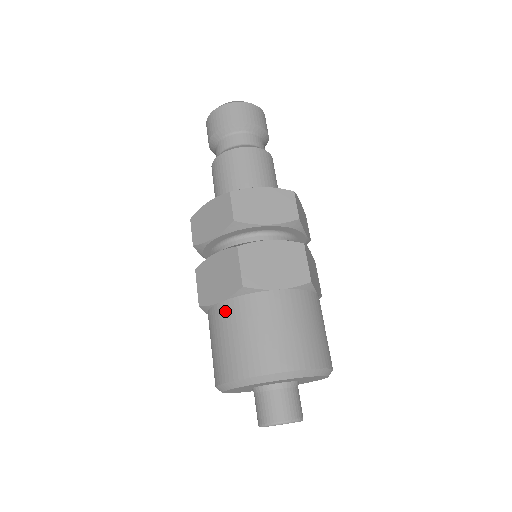
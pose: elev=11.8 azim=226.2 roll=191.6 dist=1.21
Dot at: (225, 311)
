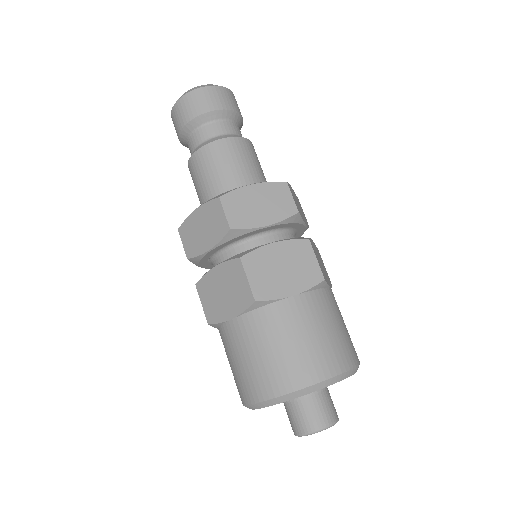
Dot at: (240, 328)
